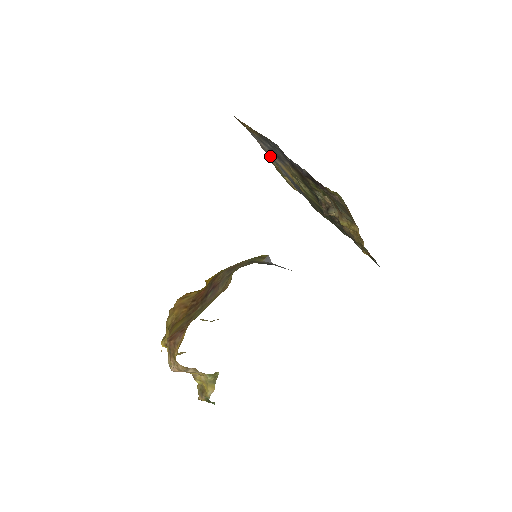
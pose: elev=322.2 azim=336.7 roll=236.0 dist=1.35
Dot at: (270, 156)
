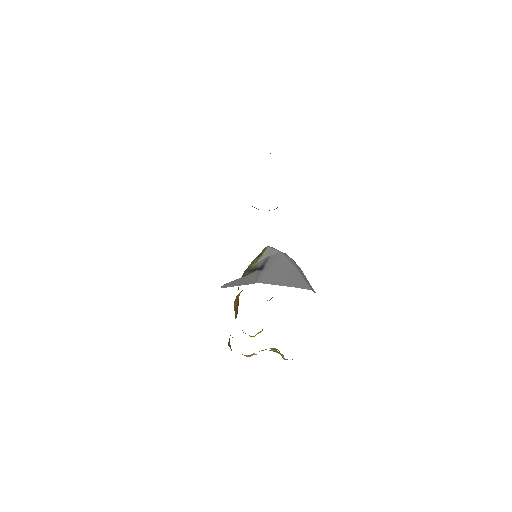
Dot at: occluded
